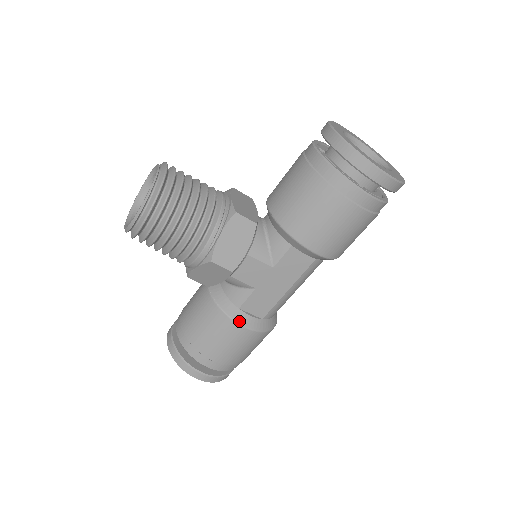
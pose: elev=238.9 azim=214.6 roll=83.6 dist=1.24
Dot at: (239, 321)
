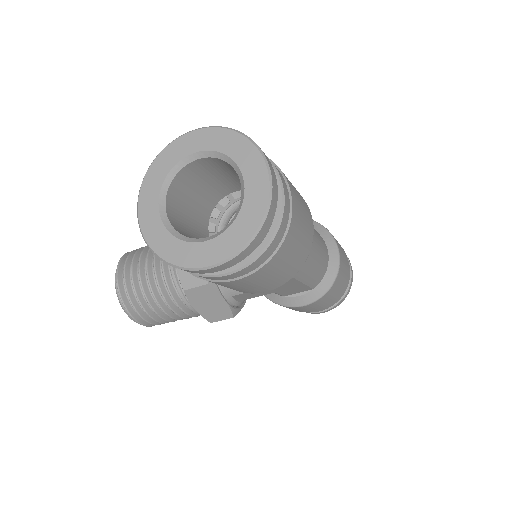
Dot at: (293, 305)
